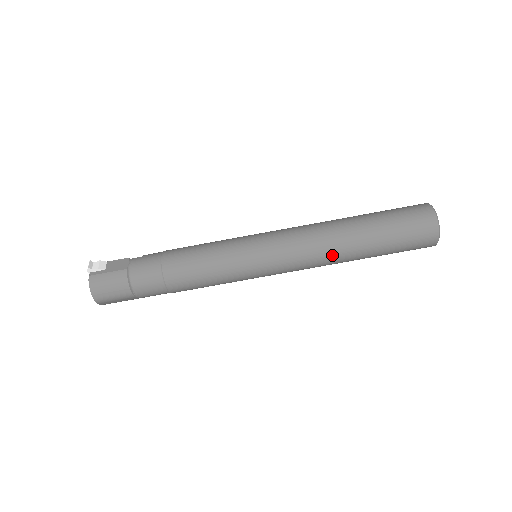
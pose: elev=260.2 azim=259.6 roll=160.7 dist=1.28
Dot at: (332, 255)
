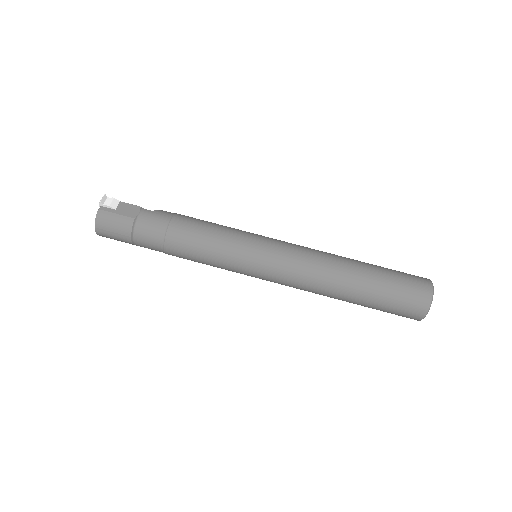
Dot at: (322, 290)
